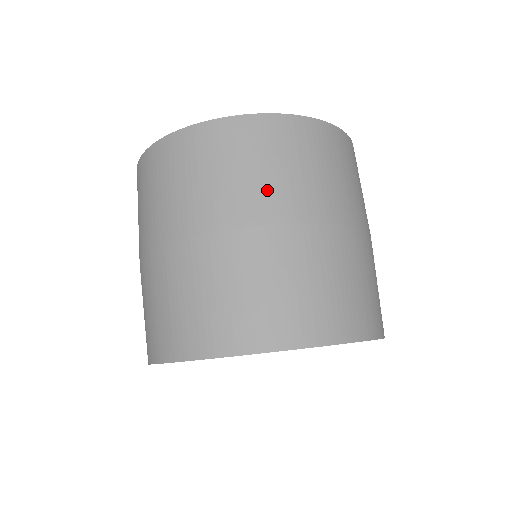
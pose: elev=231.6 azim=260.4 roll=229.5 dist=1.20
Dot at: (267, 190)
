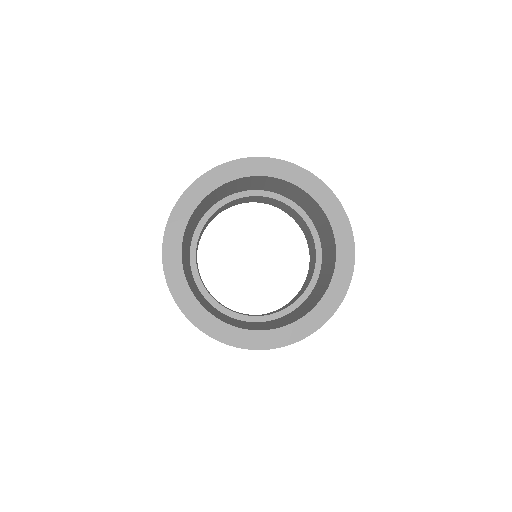
Dot at: occluded
